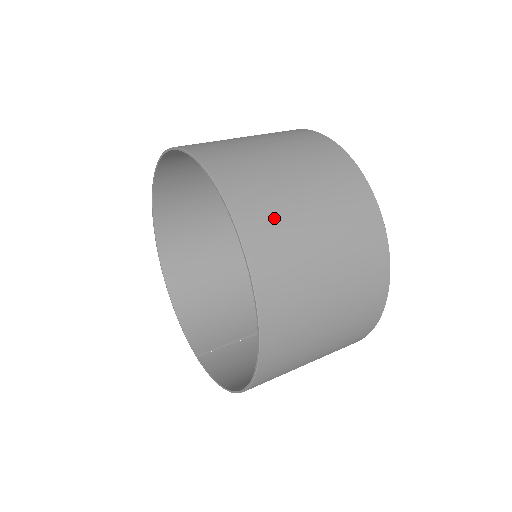
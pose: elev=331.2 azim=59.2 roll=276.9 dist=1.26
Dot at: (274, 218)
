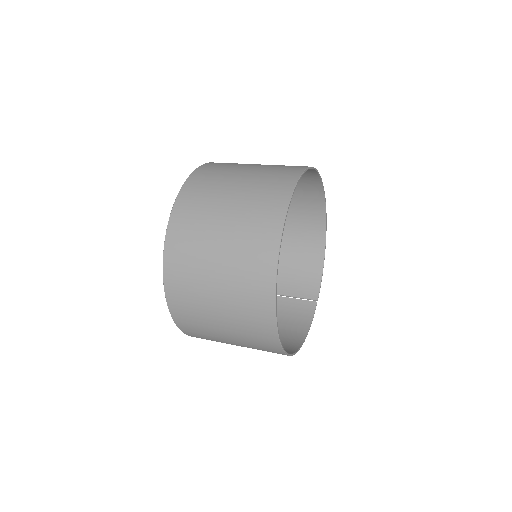
Dot at: (188, 266)
